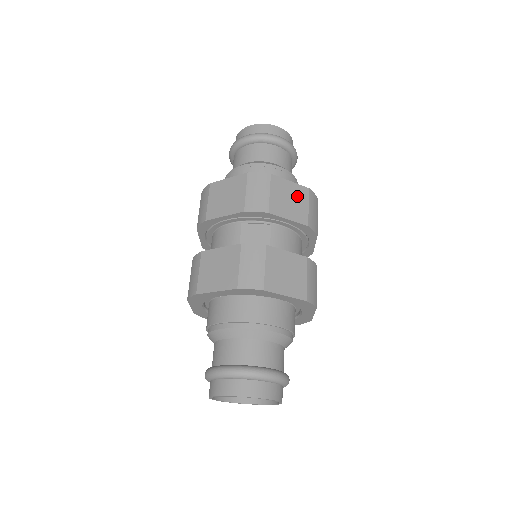
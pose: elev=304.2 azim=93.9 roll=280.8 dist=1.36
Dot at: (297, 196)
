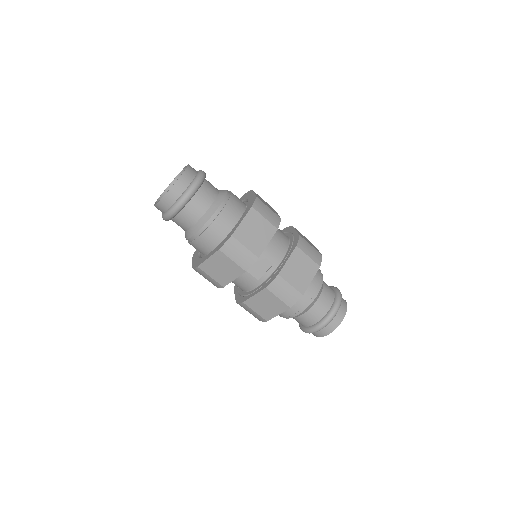
Dot at: (254, 223)
